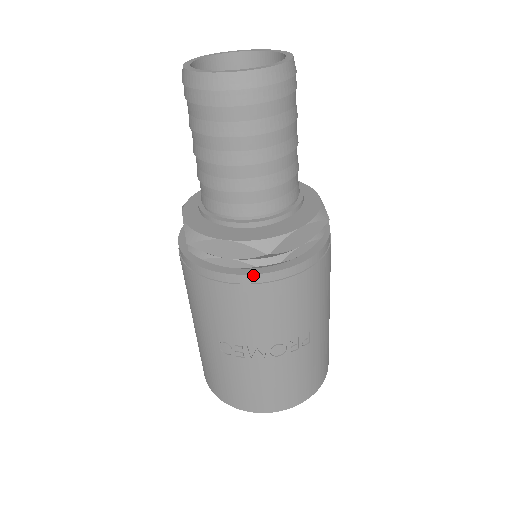
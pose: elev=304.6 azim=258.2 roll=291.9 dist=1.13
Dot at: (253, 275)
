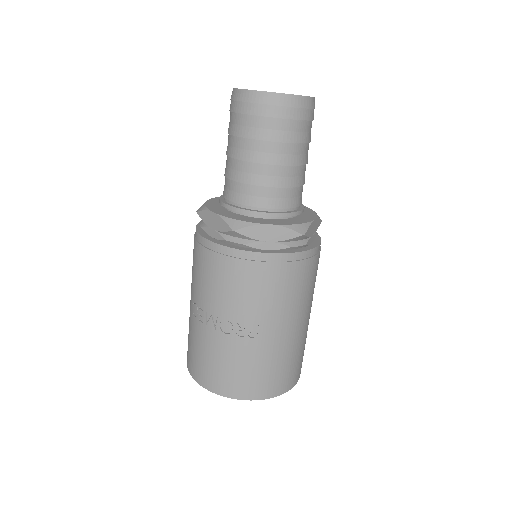
Dot at: (220, 245)
